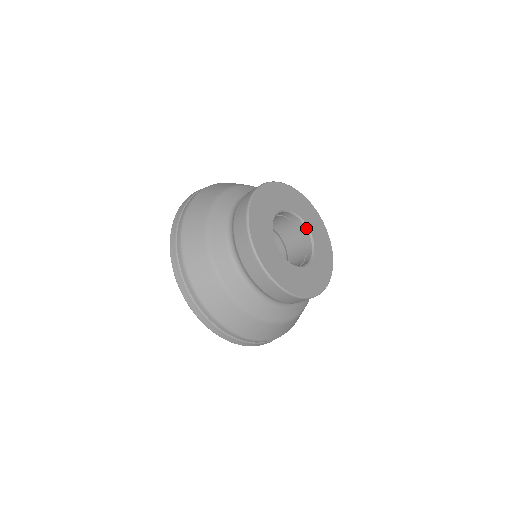
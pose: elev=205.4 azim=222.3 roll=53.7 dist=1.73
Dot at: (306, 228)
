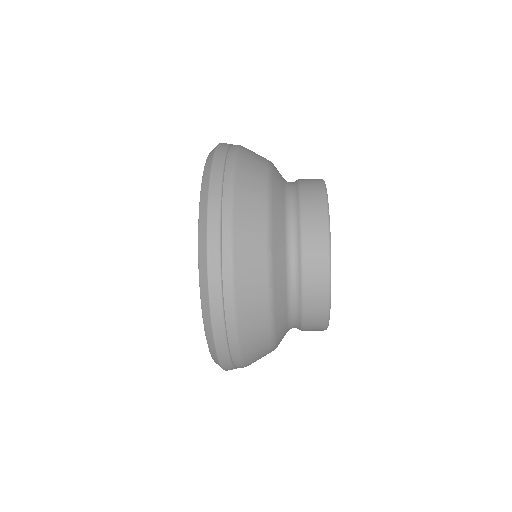
Dot at: occluded
